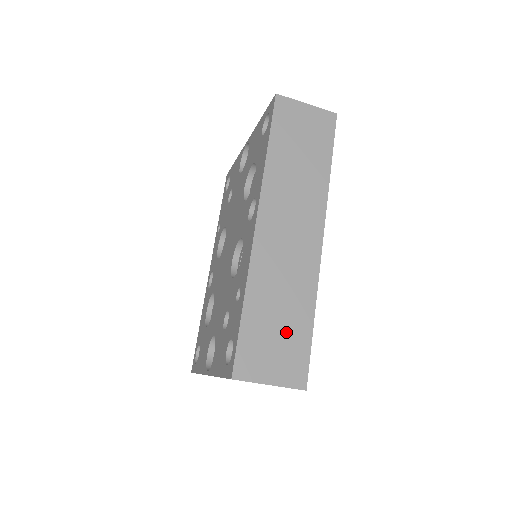
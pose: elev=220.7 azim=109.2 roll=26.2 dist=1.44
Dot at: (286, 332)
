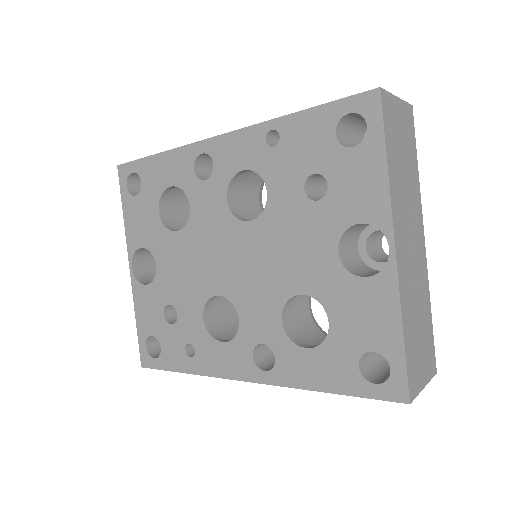
Dot at: occluded
